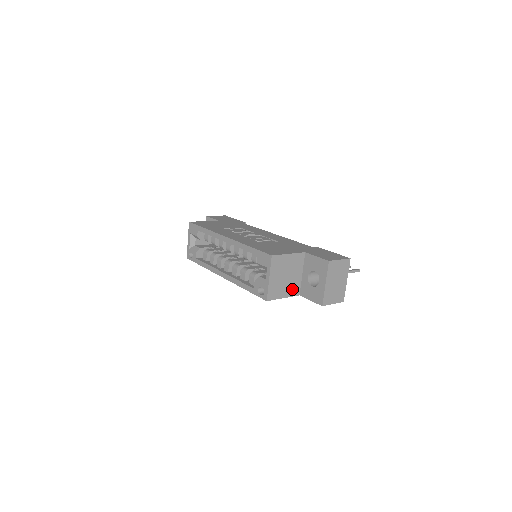
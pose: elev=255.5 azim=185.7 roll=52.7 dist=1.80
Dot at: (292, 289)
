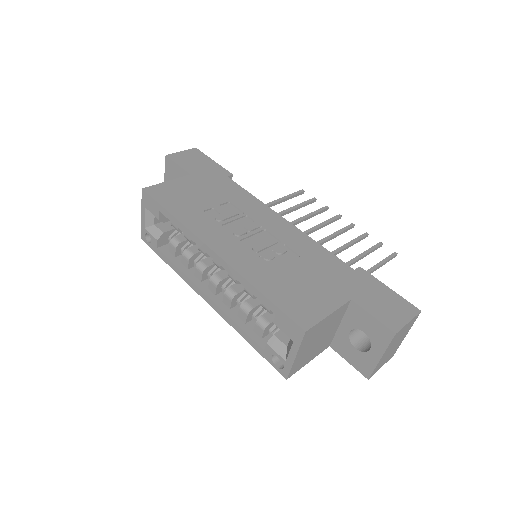
Dot at: (322, 346)
